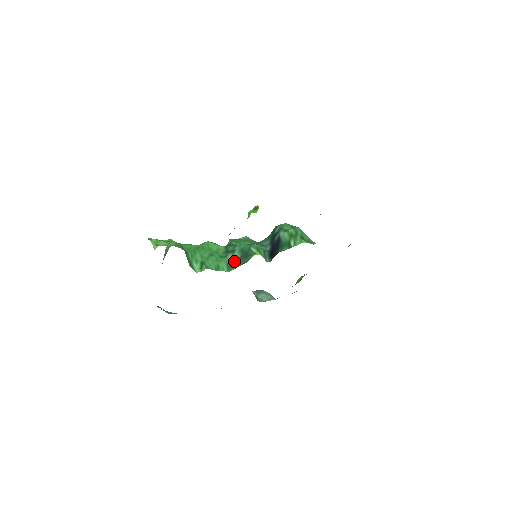
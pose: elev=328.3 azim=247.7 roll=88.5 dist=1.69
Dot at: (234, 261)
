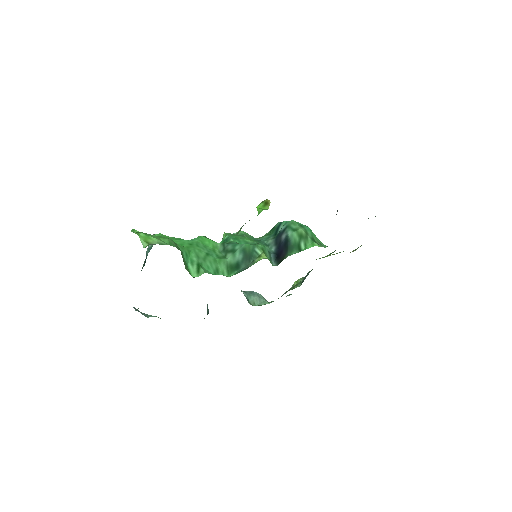
Dot at: (235, 263)
